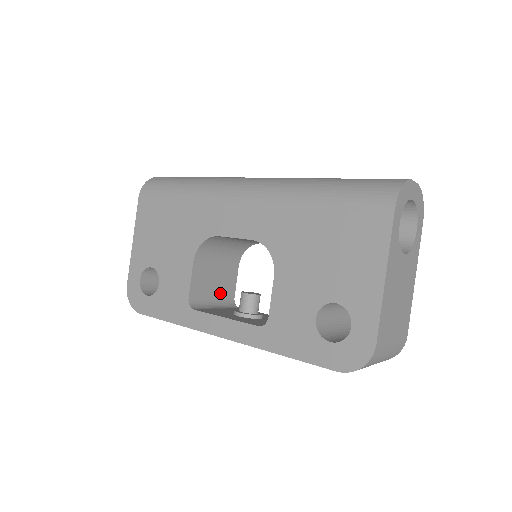
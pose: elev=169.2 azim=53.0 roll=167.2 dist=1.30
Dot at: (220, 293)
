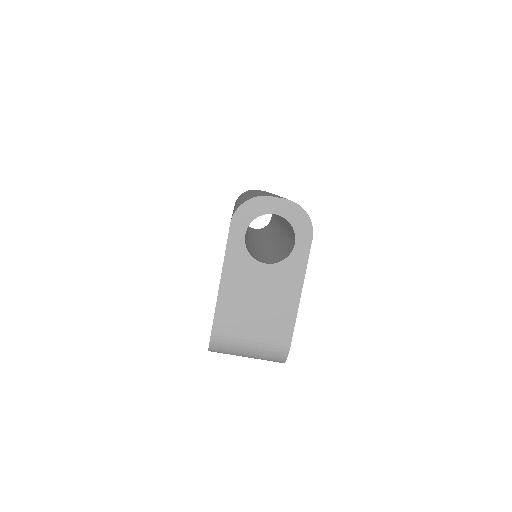
Dot at: occluded
